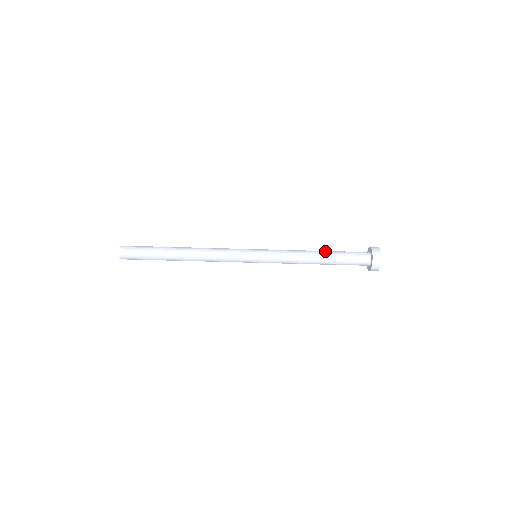
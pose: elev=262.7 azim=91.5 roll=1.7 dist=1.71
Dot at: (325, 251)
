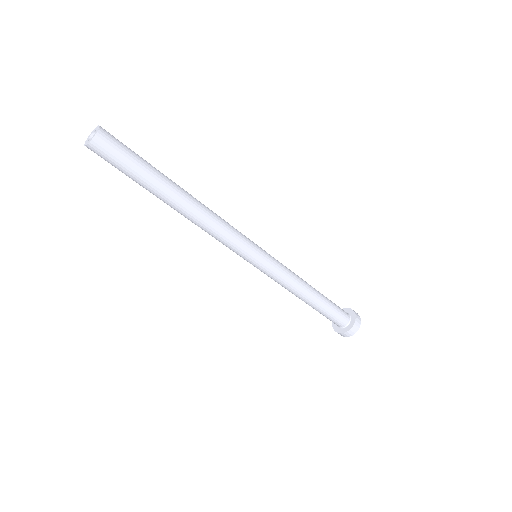
Dot at: (320, 297)
